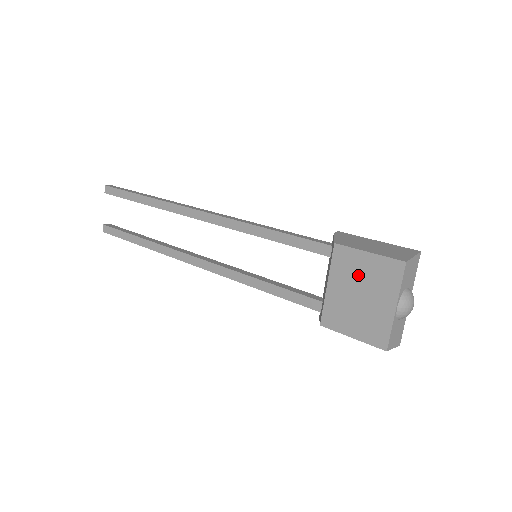
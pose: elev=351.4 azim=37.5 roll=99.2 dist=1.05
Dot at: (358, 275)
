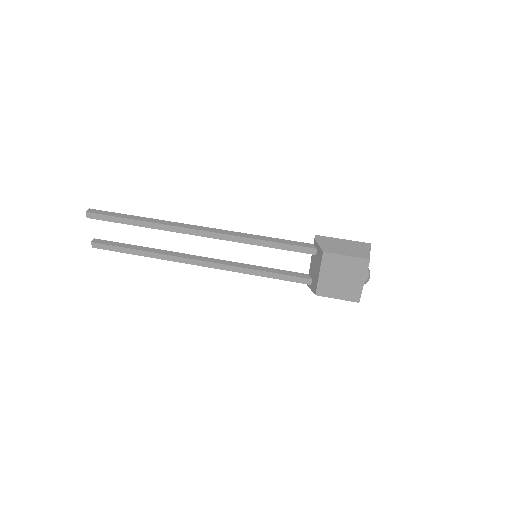
Dot at: (340, 268)
